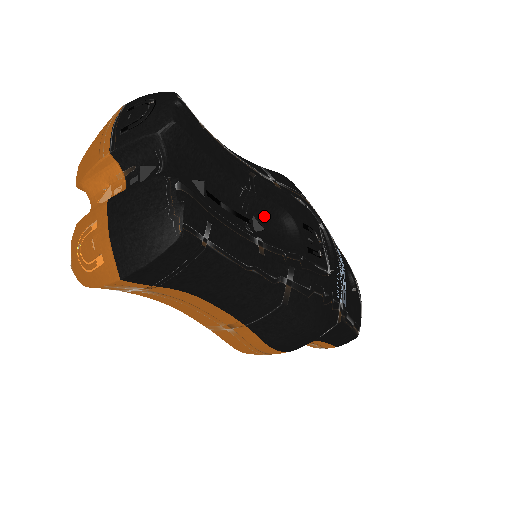
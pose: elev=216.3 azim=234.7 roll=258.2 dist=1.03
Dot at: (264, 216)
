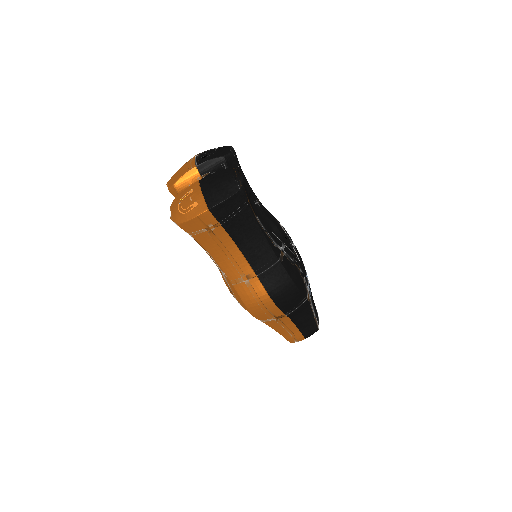
Dot at: occluded
